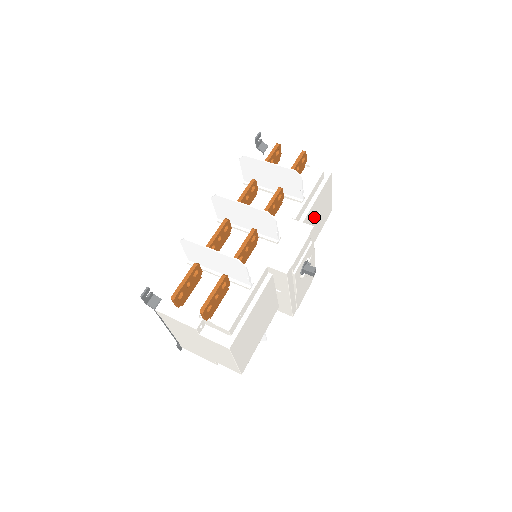
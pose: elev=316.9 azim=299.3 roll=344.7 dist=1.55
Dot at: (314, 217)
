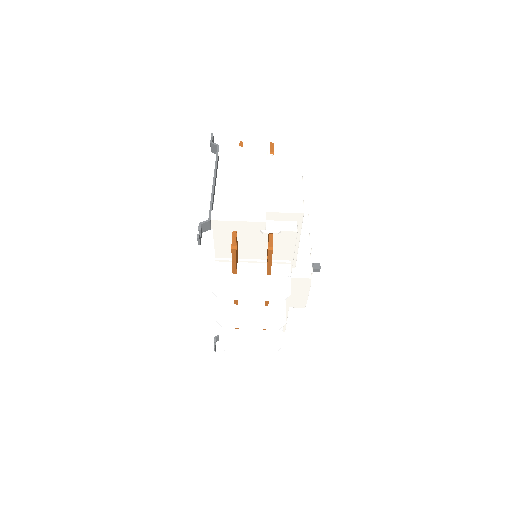
Dot at: occluded
